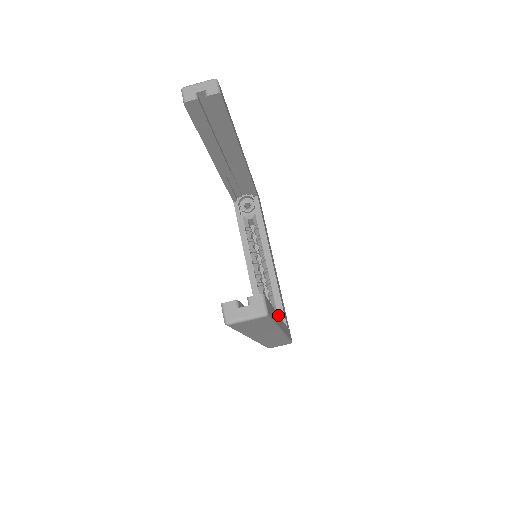
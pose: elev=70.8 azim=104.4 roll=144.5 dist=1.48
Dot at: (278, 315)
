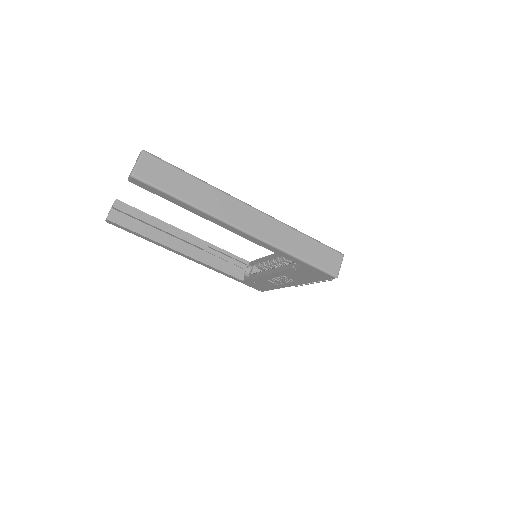
Dot at: occluded
